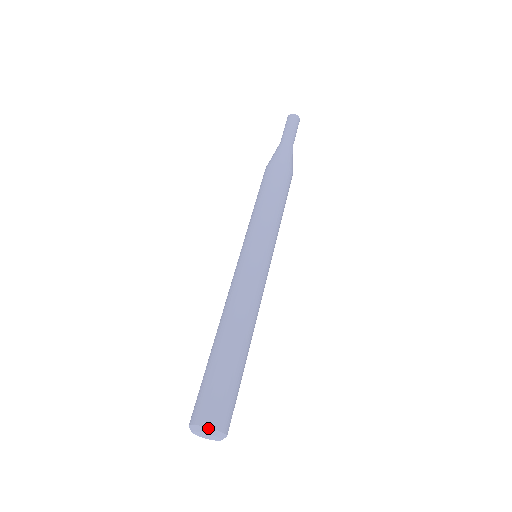
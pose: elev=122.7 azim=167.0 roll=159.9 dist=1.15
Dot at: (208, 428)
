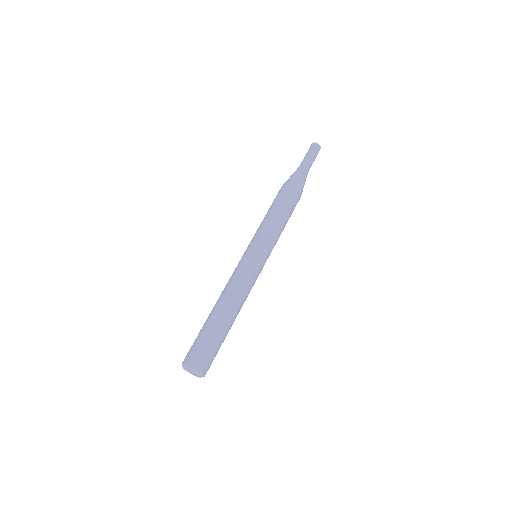
Dot at: (200, 373)
